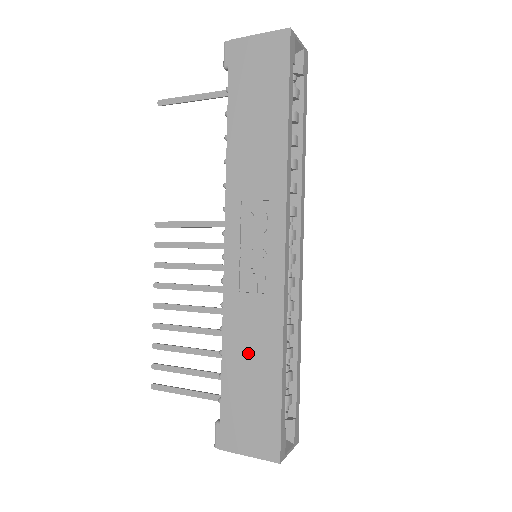
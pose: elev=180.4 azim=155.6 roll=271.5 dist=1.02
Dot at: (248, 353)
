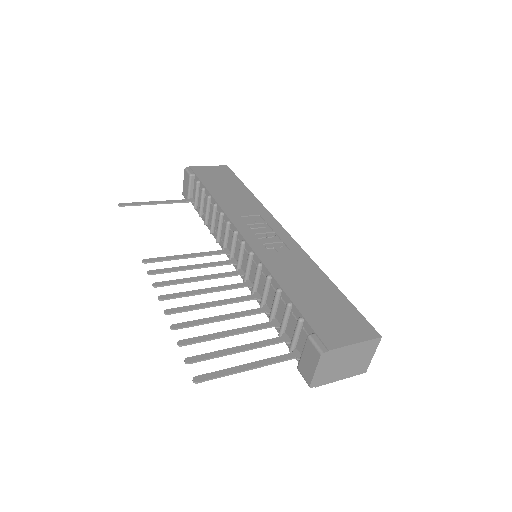
Dot at: (302, 281)
